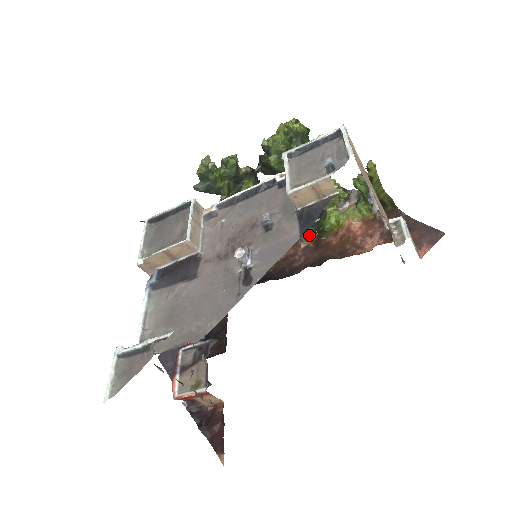
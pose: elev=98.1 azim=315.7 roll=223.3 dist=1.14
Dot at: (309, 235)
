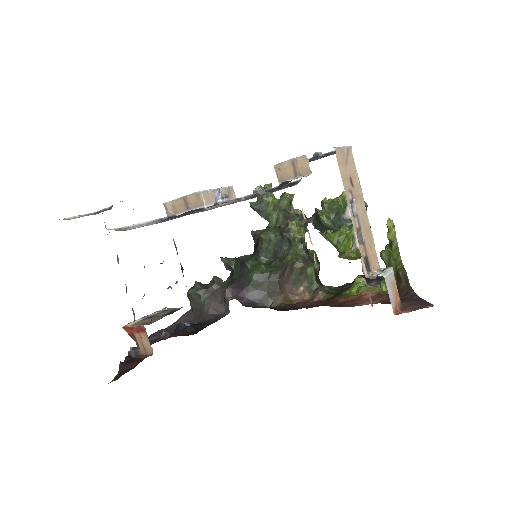
Dot at: (327, 293)
